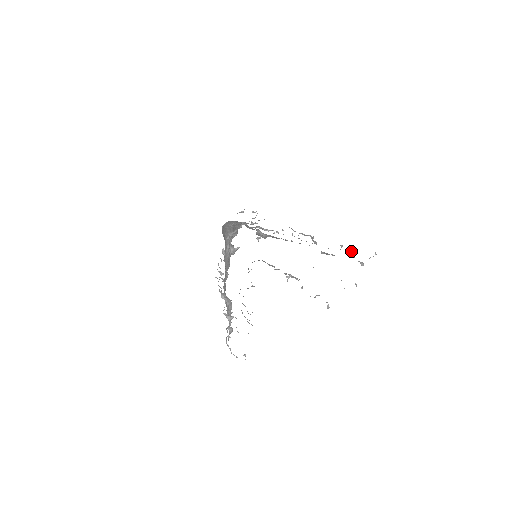
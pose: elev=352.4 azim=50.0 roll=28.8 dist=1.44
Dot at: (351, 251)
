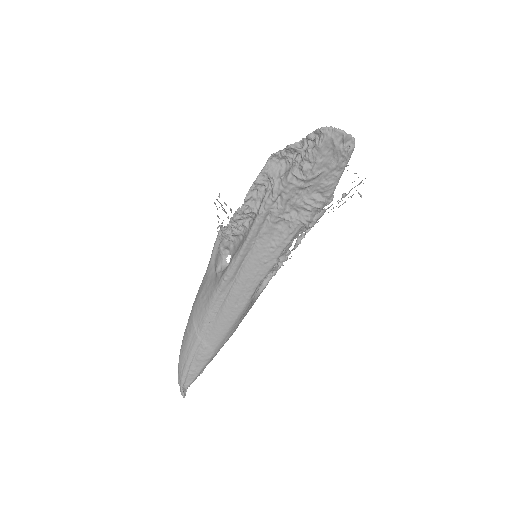
Dot at: occluded
